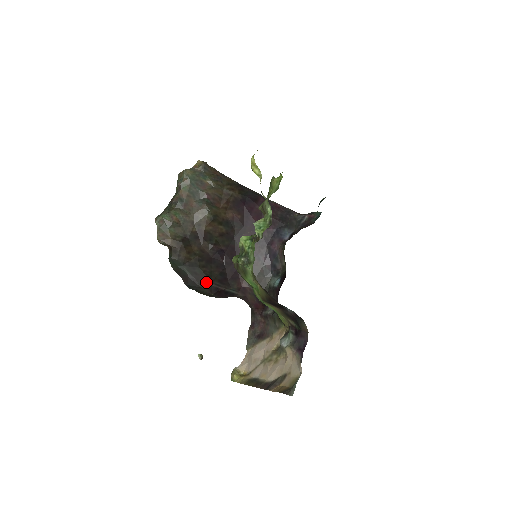
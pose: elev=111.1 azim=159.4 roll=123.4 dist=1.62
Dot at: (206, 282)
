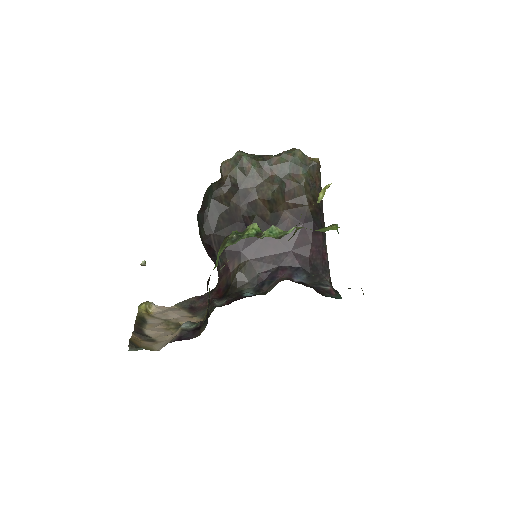
Dot at: (211, 229)
